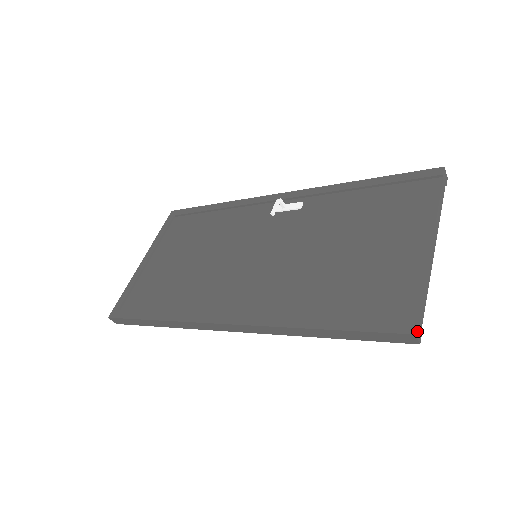
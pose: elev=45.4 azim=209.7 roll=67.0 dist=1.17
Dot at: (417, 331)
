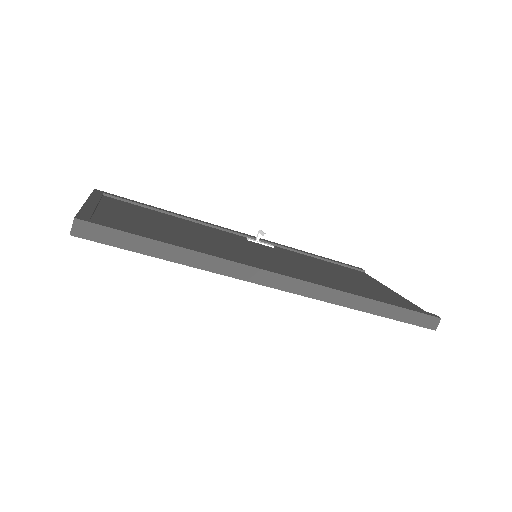
Dot at: (437, 320)
